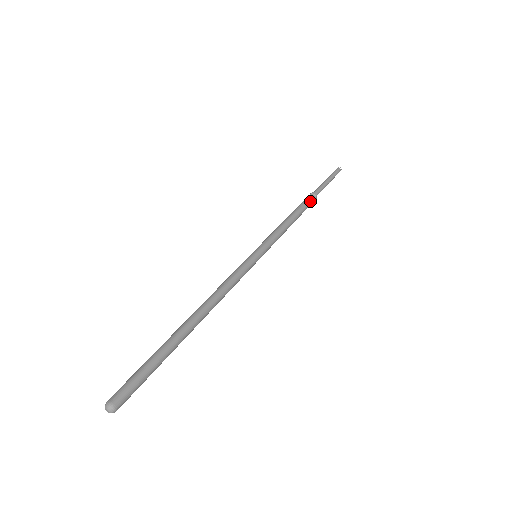
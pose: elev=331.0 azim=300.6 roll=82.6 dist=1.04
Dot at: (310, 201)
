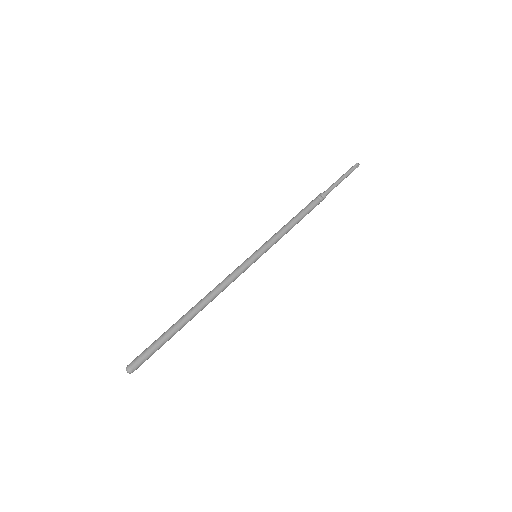
Dot at: (317, 202)
